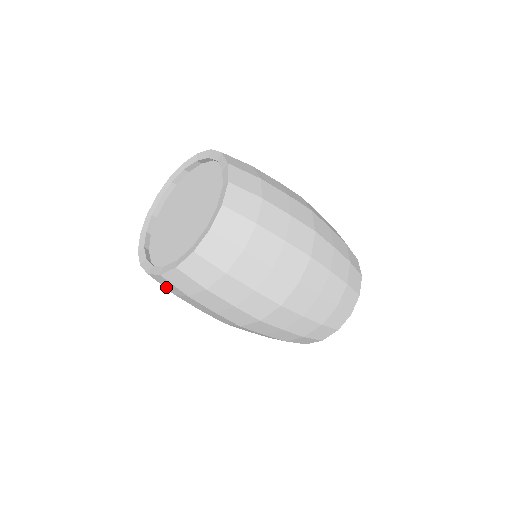
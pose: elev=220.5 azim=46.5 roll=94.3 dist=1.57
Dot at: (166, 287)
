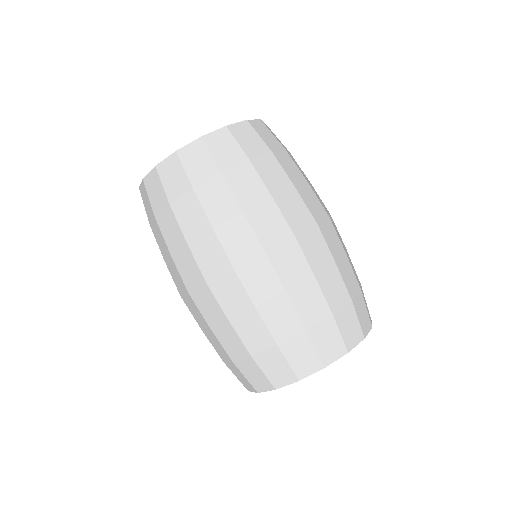
Dot at: (152, 201)
